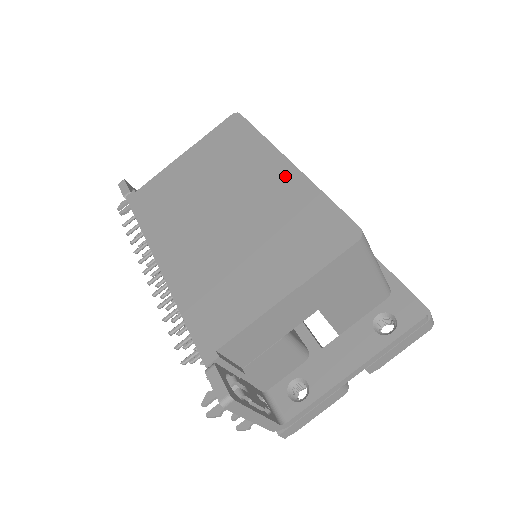
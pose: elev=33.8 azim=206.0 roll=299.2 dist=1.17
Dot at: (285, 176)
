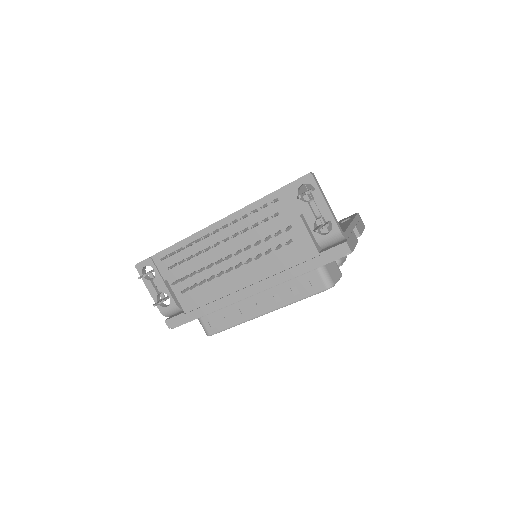
Dot at: occluded
